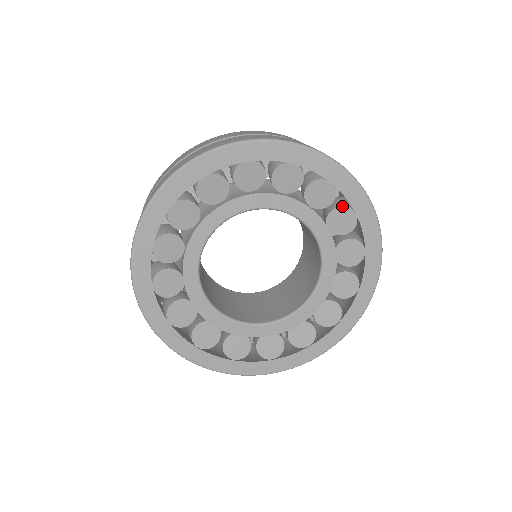
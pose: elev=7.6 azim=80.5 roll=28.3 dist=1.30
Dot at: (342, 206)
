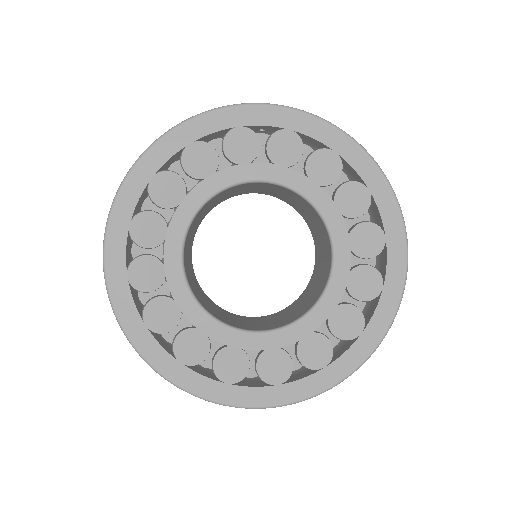
Dot at: (351, 181)
